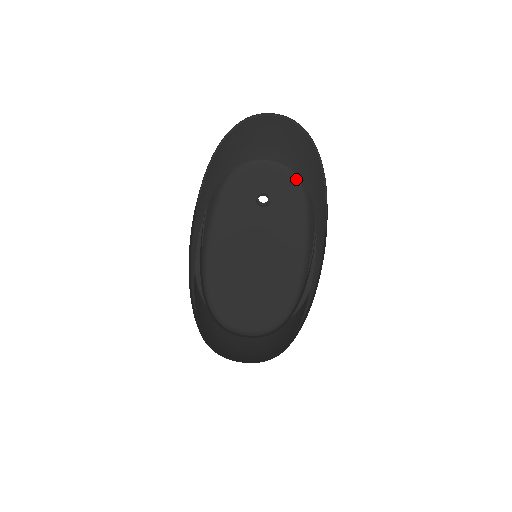
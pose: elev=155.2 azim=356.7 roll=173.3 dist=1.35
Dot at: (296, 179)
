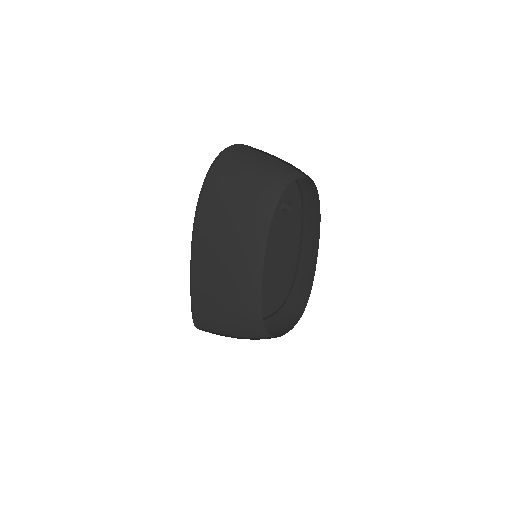
Dot at: (298, 187)
